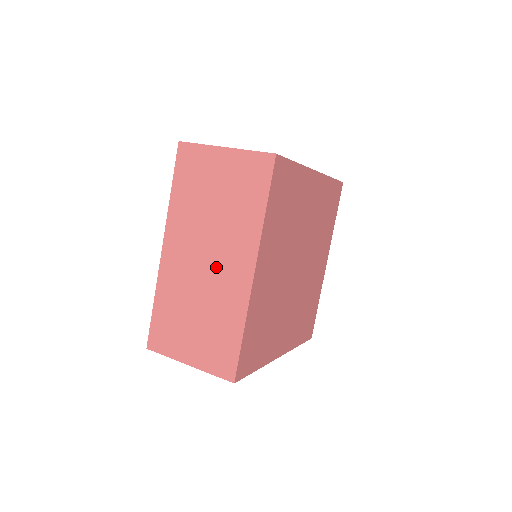
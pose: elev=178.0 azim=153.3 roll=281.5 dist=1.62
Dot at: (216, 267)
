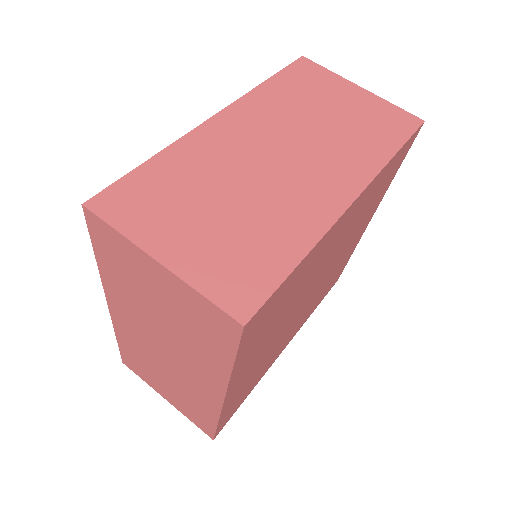
Dot at: (177, 365)
